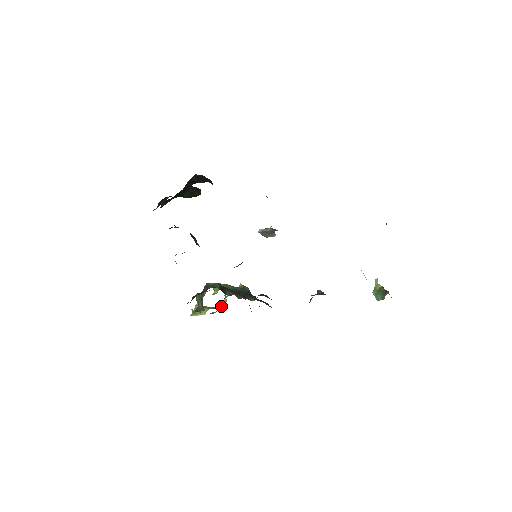
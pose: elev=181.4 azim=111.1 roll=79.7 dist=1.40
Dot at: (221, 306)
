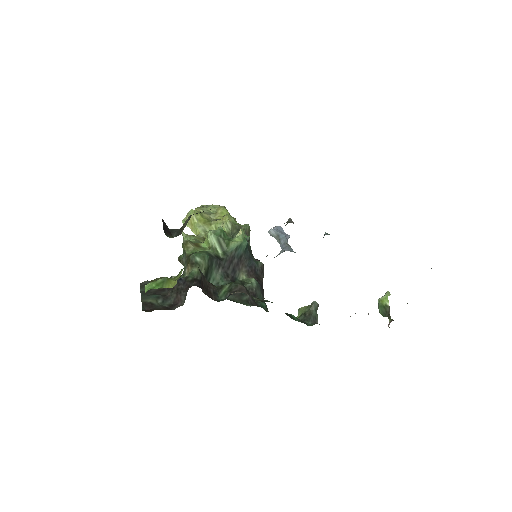
Dot at: occluded
